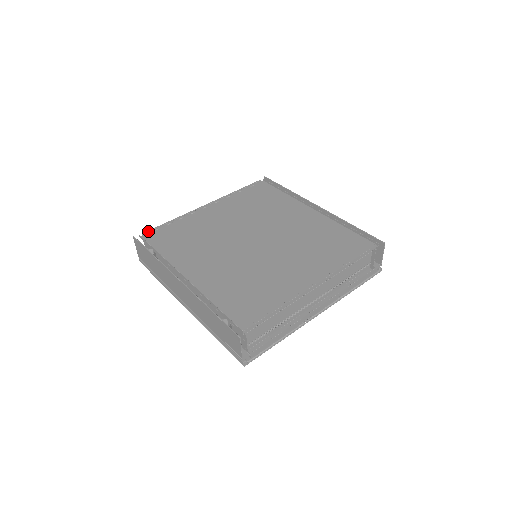
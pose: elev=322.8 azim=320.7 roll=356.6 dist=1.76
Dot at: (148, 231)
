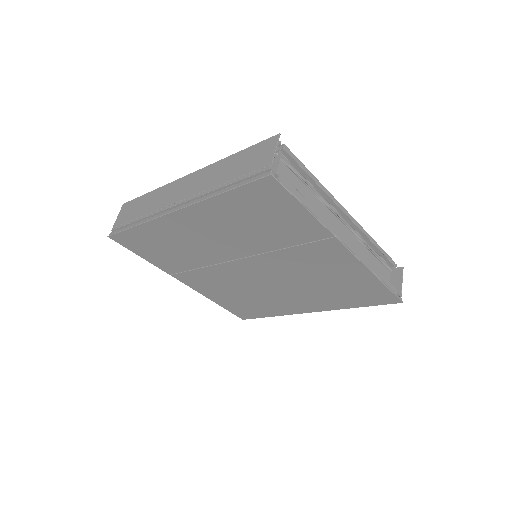
Dot at: occluded
